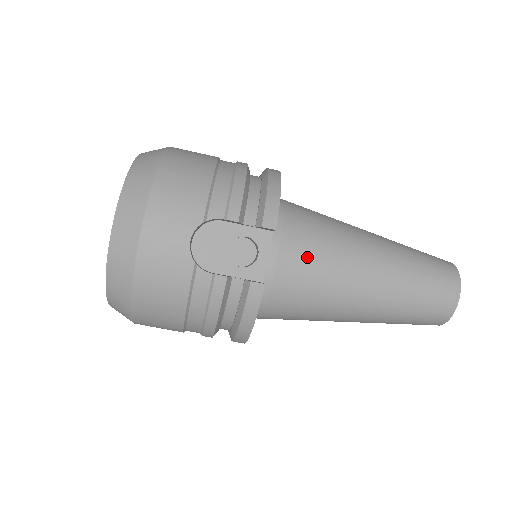
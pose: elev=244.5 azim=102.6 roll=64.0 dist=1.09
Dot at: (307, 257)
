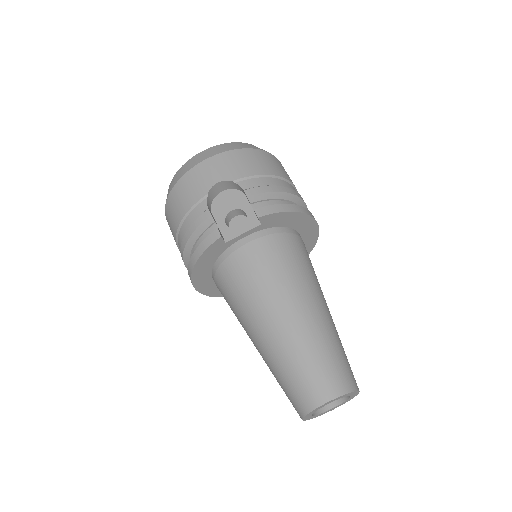
Dot at: (264, 260)
